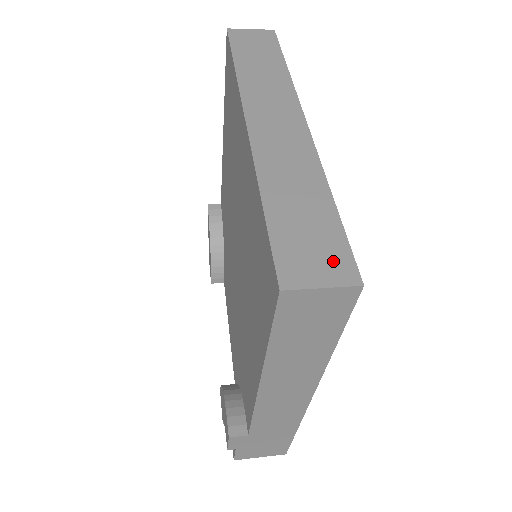
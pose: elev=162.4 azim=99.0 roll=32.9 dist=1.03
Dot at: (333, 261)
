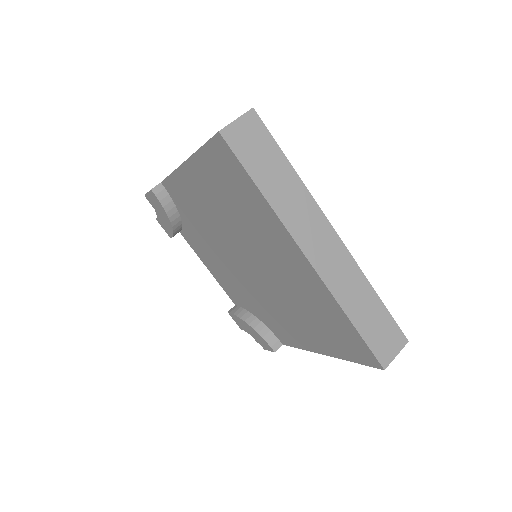
Dot at: (394, 337)
